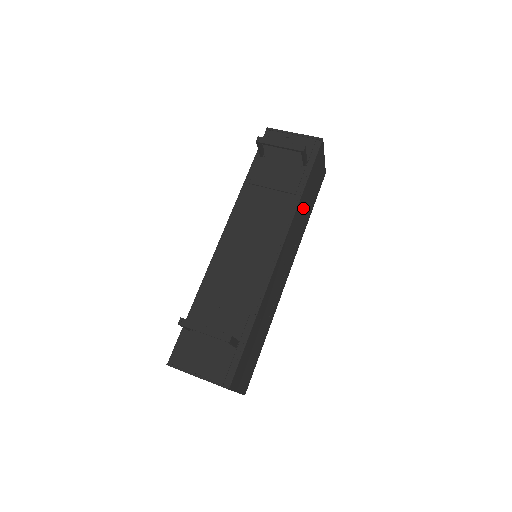
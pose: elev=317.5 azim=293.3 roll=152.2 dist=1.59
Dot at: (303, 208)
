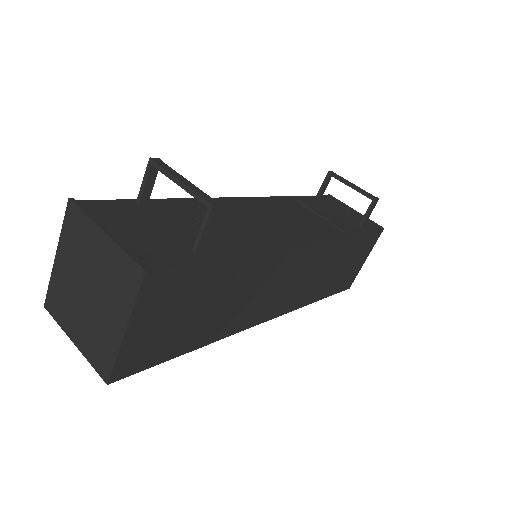
Dot at: (335, 261)
